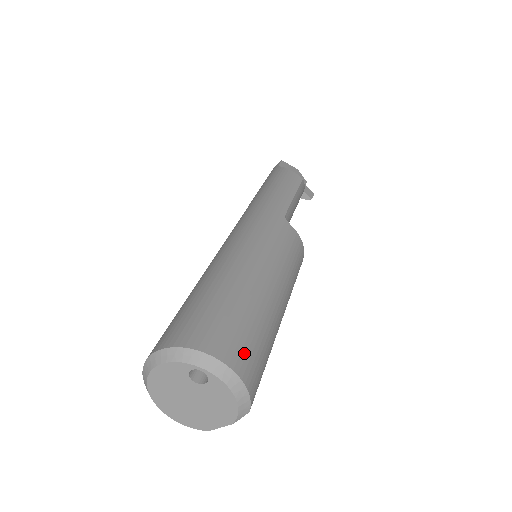
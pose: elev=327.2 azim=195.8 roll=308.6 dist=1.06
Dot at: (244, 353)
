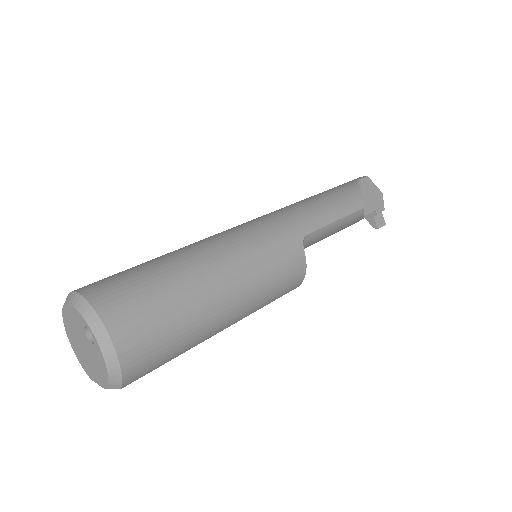
Dot at: (141, 341)
